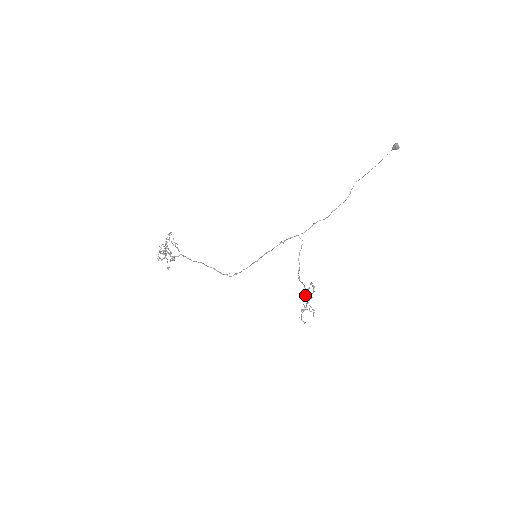
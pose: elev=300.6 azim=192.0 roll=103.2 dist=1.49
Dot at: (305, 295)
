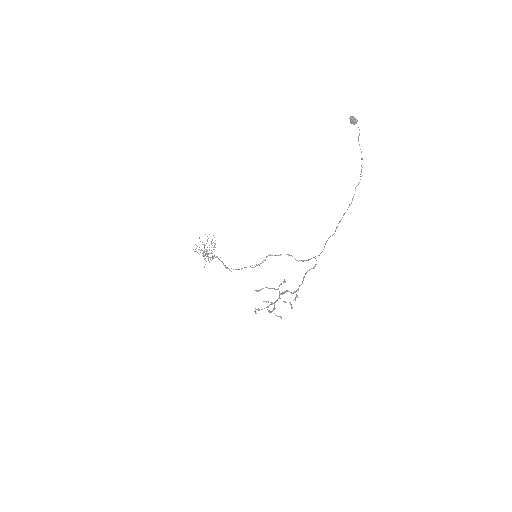
Dot at: (285, 302)
